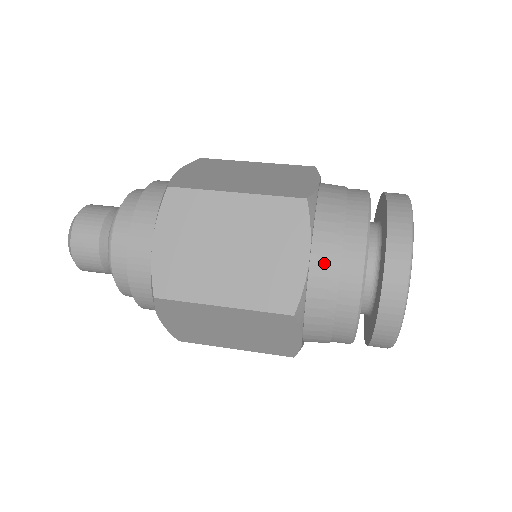
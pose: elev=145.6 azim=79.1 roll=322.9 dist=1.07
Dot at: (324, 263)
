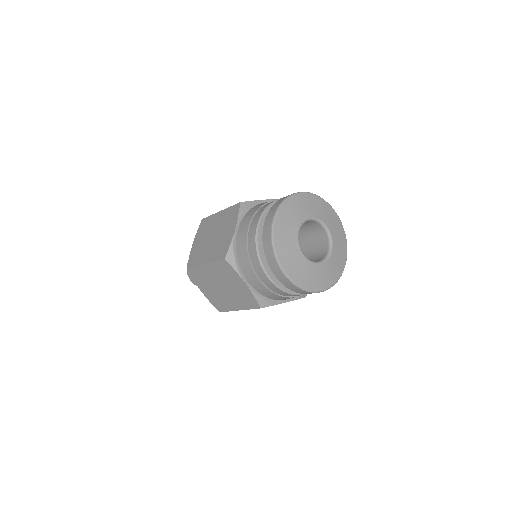
Dot at: (242, 230)
